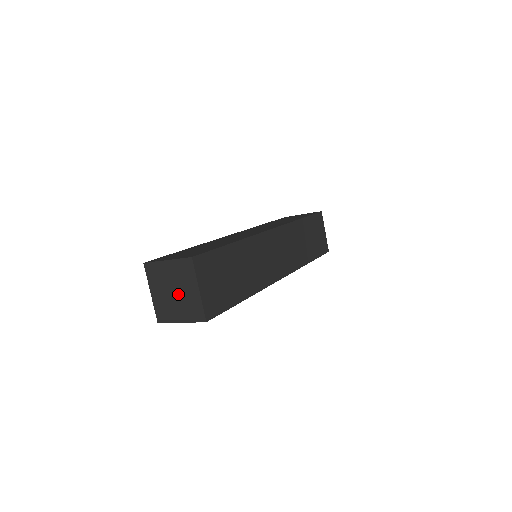
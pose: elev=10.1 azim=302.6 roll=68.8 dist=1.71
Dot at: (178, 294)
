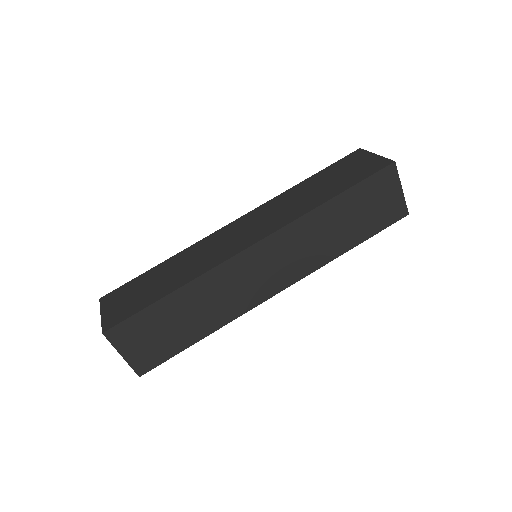
Dot at: occluded
